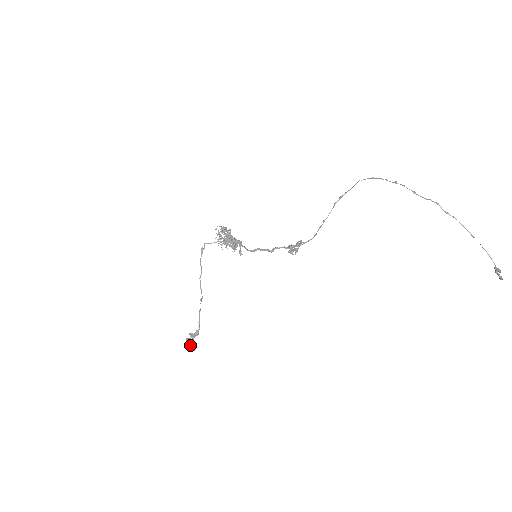
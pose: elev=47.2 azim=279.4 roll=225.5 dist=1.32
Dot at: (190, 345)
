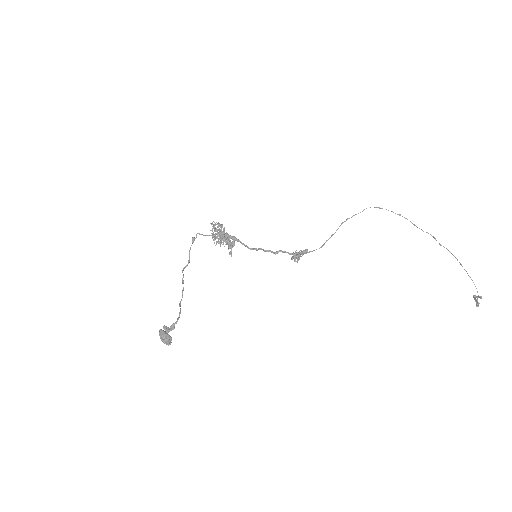
Dot at: (166, 337)
